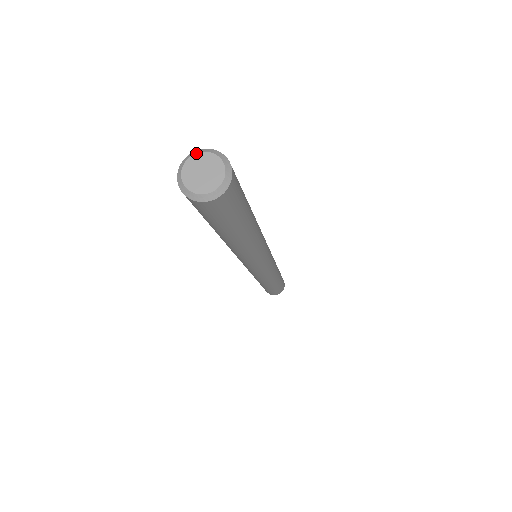
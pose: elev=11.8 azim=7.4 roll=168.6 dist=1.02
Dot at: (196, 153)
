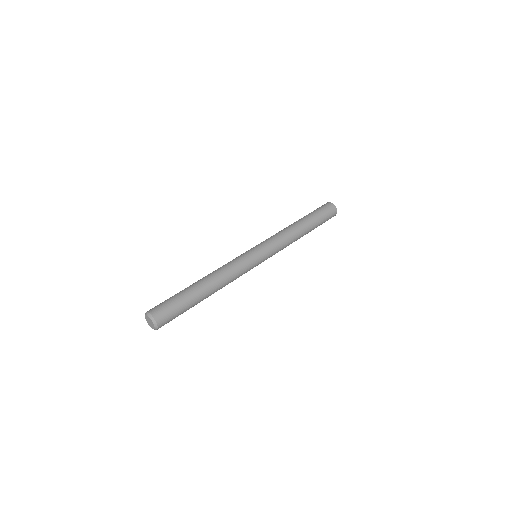
Dot at: (147, 315)
